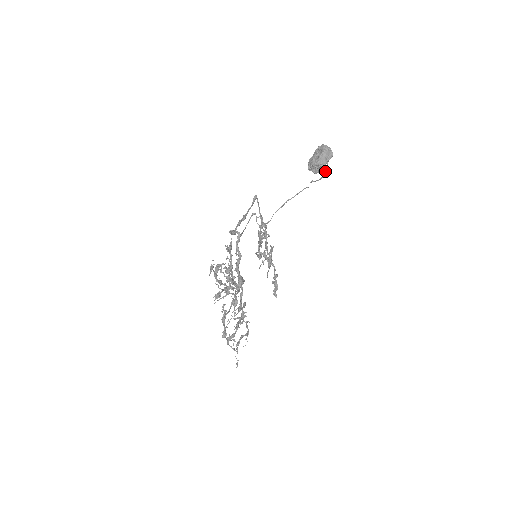
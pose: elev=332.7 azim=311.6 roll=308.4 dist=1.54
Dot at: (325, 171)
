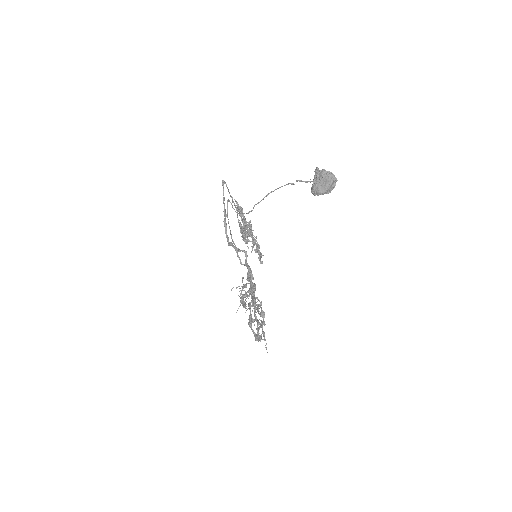
Dot at: occluded
